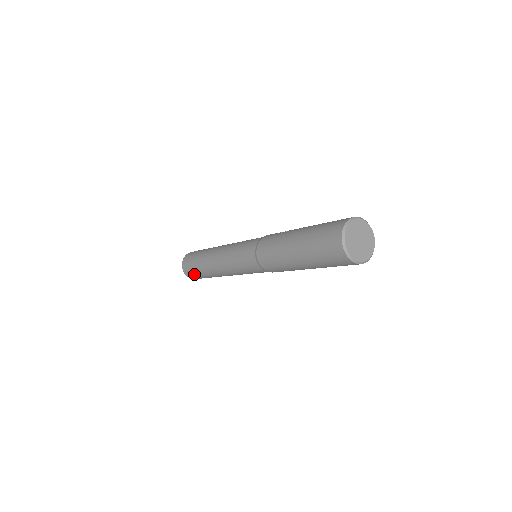
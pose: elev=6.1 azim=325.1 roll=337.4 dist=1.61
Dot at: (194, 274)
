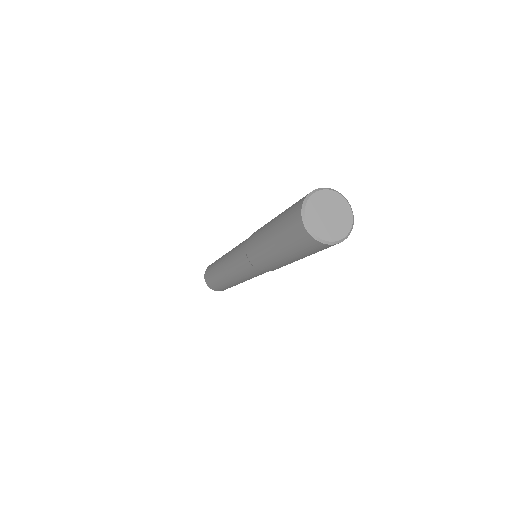
Dot at: (209, 272)
